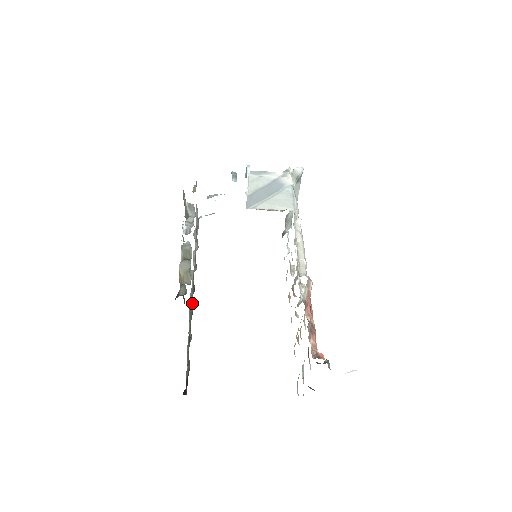
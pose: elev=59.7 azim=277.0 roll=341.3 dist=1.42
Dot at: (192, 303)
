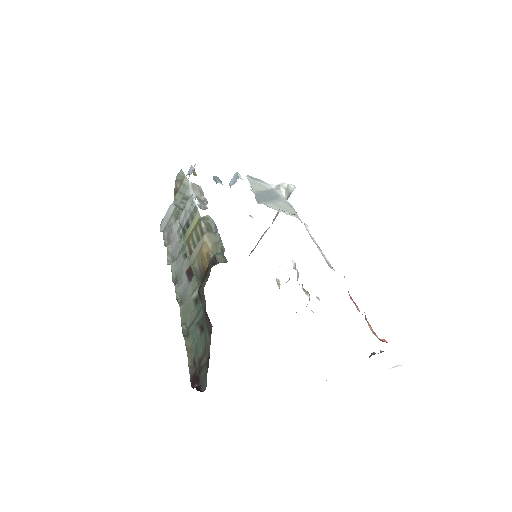
Dot at: (178, 296)
